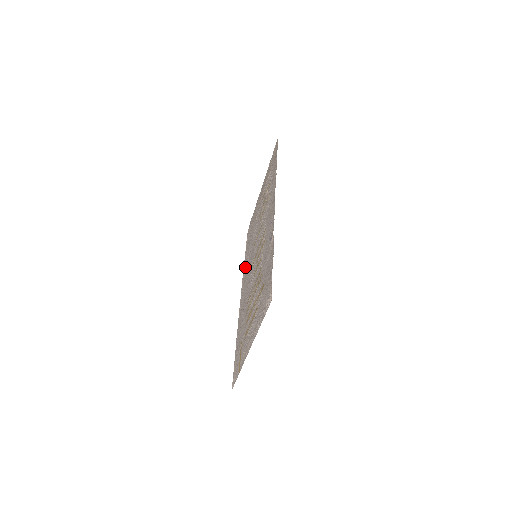
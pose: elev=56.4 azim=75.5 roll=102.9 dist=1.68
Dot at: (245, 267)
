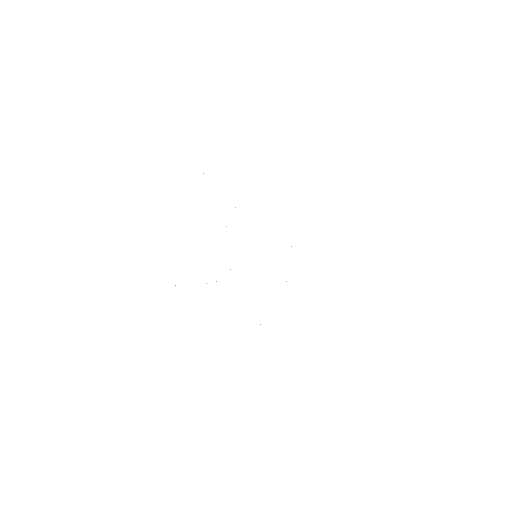
Dot at: occluded
